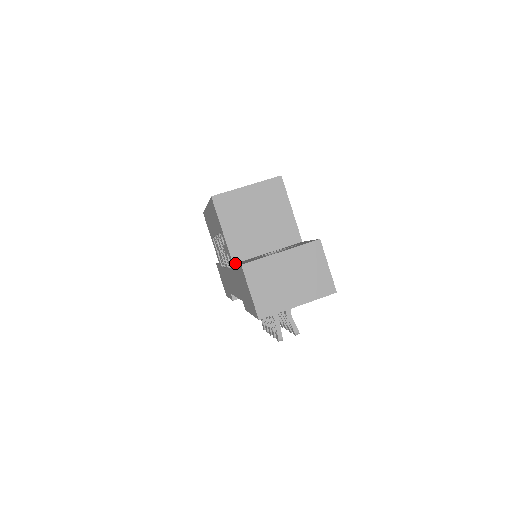
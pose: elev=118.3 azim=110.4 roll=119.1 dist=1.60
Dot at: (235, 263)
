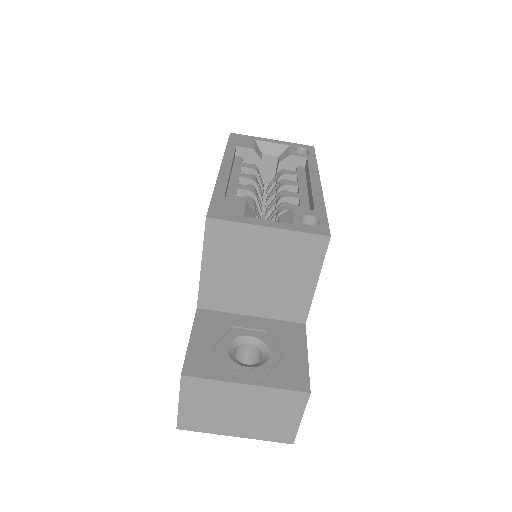
Dot at: (200, 308)
